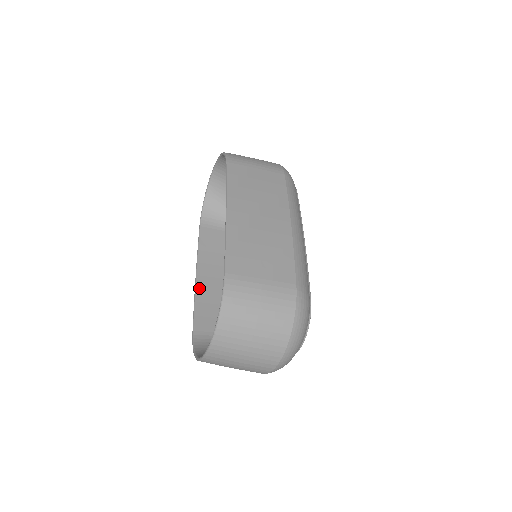
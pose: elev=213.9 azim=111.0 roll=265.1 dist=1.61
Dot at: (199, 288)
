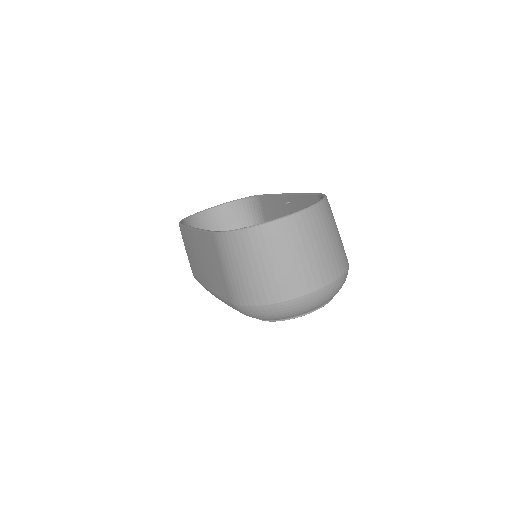
Dot at: occluded
